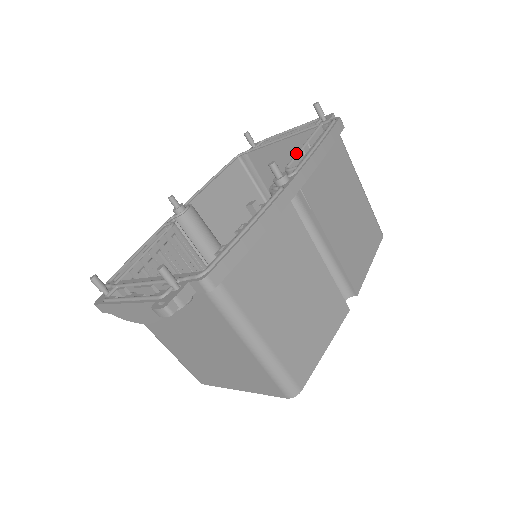
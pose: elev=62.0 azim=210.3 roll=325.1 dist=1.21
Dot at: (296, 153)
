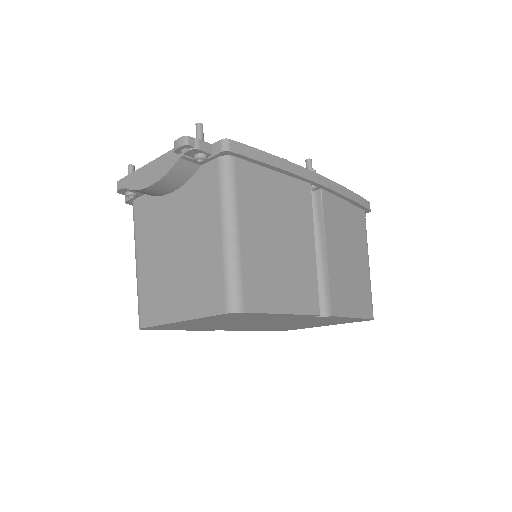
Dot at: occluded
